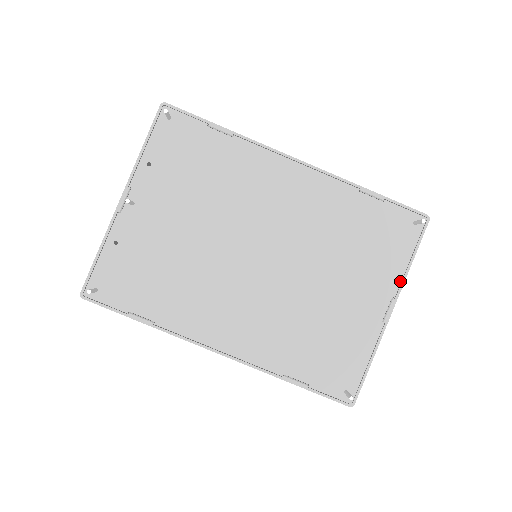
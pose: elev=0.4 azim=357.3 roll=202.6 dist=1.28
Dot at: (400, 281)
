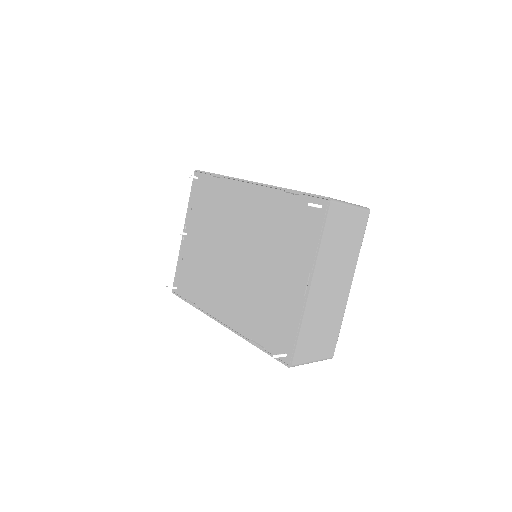
Dot at: (314, 259)
